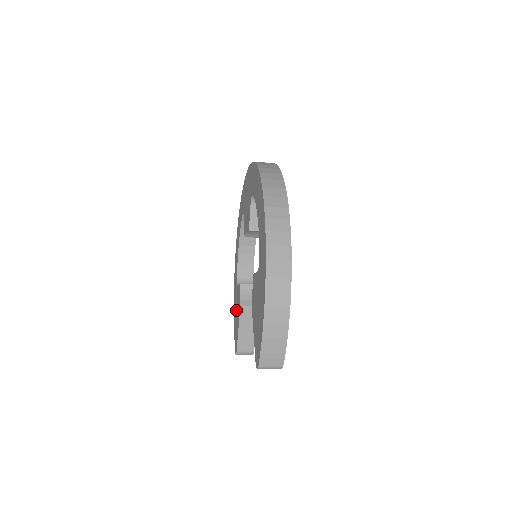
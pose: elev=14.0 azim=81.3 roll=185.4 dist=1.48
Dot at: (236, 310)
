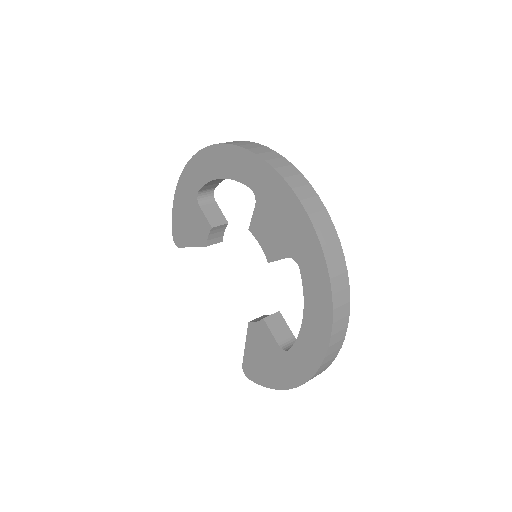
Dot at: (188, 217)
